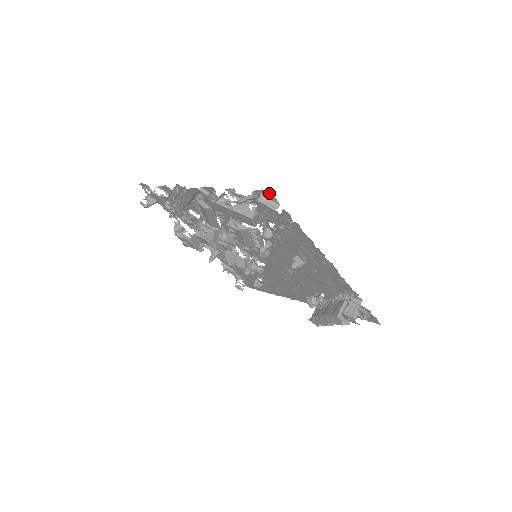
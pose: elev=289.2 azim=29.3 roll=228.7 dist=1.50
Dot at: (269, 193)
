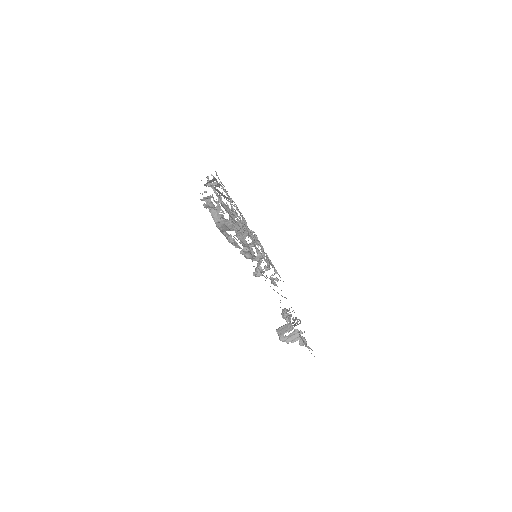
Dot at: occluded
